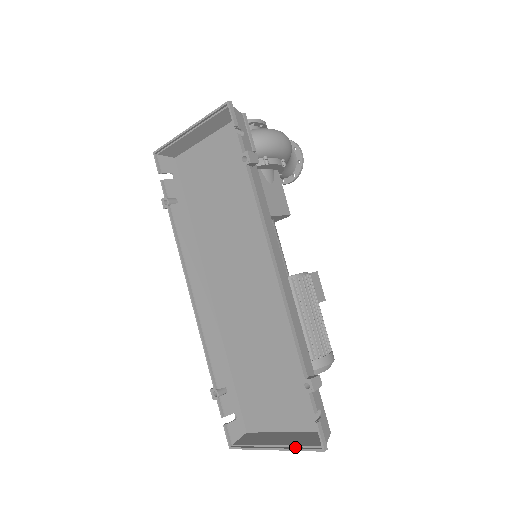
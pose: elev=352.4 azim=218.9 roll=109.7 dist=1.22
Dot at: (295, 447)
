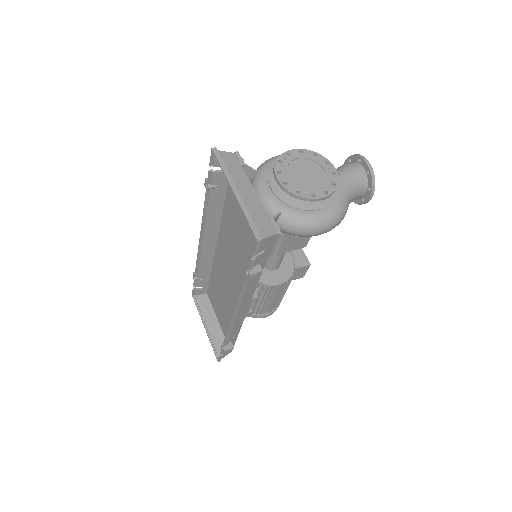
Dot at: (212, 341)
